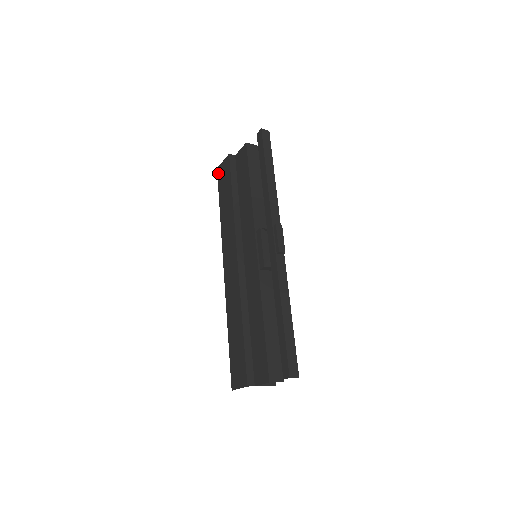
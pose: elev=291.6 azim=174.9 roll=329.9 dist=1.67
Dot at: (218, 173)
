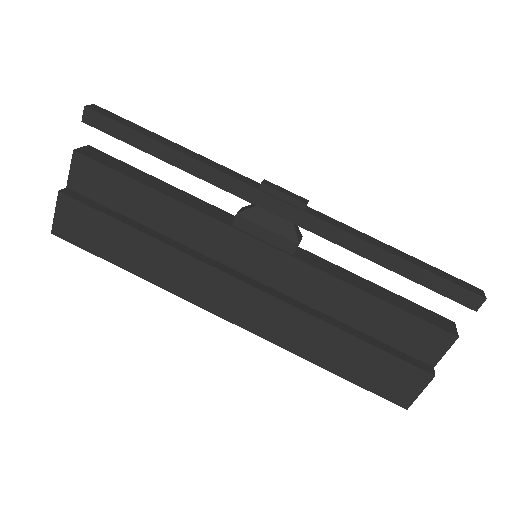
Dot at: (62, 235)
